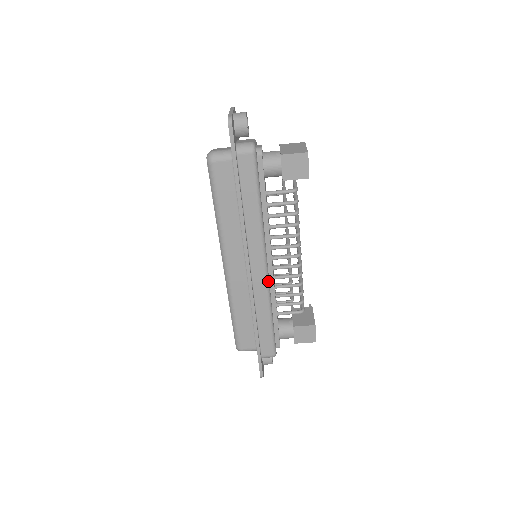
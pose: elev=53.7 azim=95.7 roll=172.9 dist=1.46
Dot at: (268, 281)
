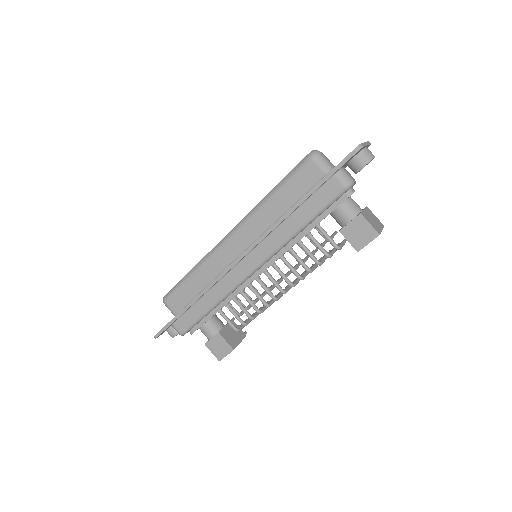
Dot at: (243, 282)
